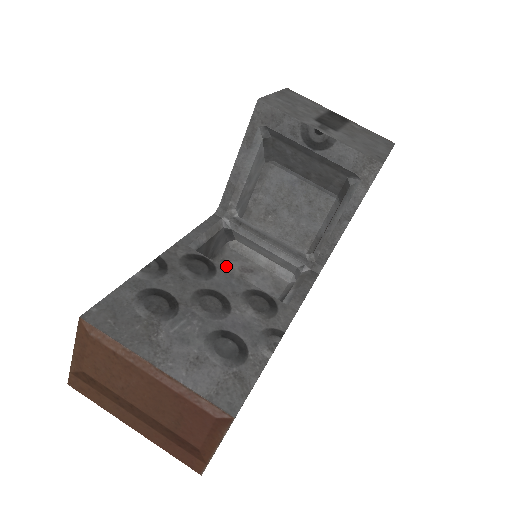
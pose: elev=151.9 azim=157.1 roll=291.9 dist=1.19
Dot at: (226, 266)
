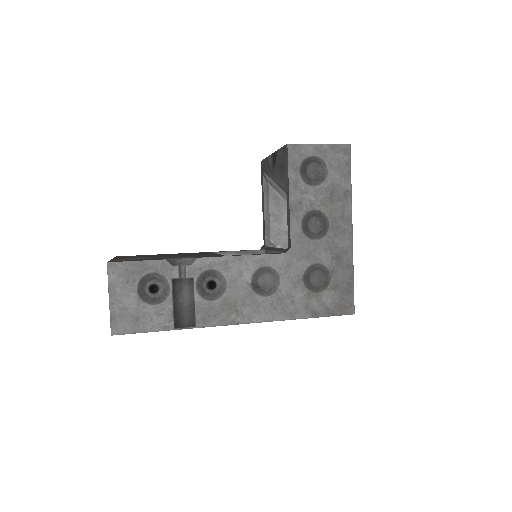
Dot at: occluded
